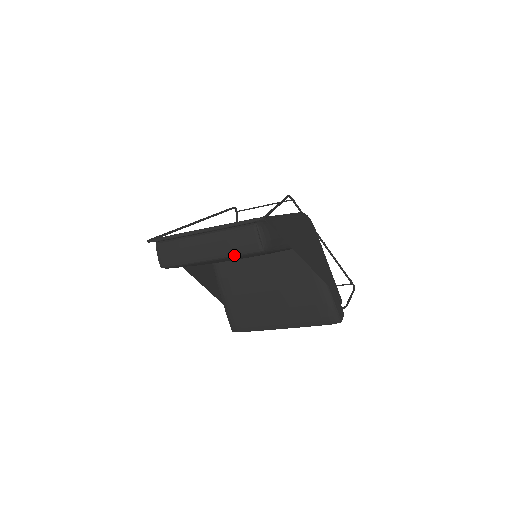
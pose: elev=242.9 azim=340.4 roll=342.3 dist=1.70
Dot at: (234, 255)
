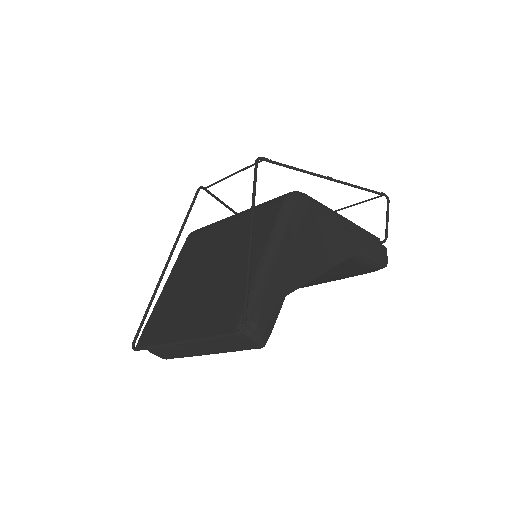
Dot at: occluded
